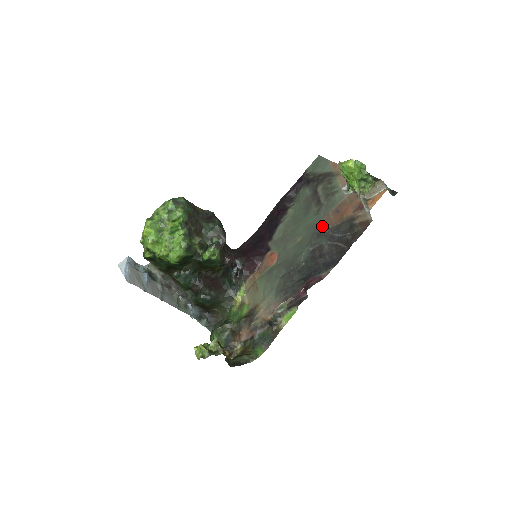
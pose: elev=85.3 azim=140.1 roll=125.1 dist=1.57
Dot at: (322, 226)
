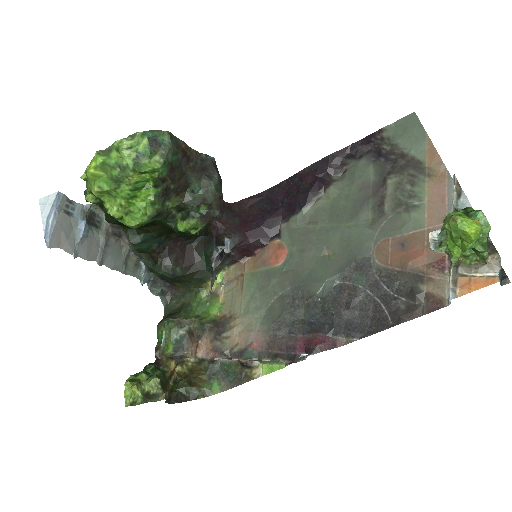
Dot at: (369, 254)
